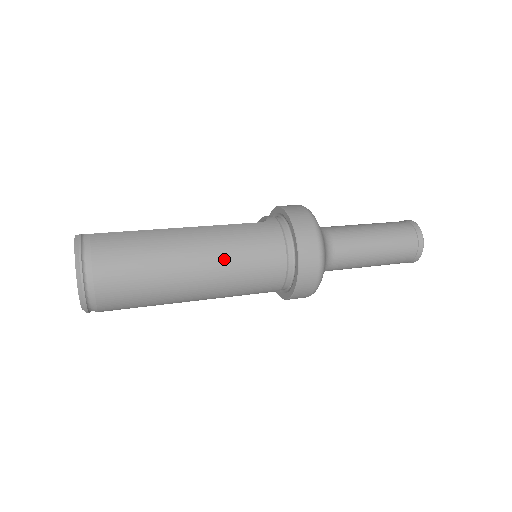
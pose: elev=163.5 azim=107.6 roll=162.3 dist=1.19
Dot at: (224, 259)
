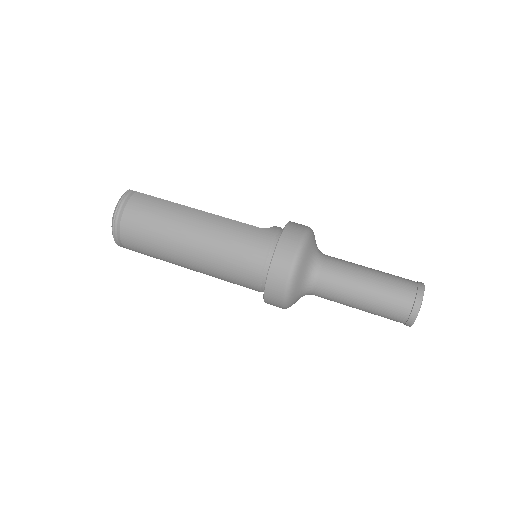
Dot at: (212, 244)
